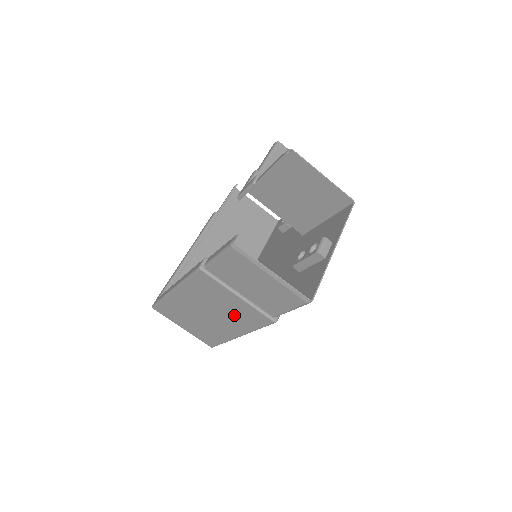
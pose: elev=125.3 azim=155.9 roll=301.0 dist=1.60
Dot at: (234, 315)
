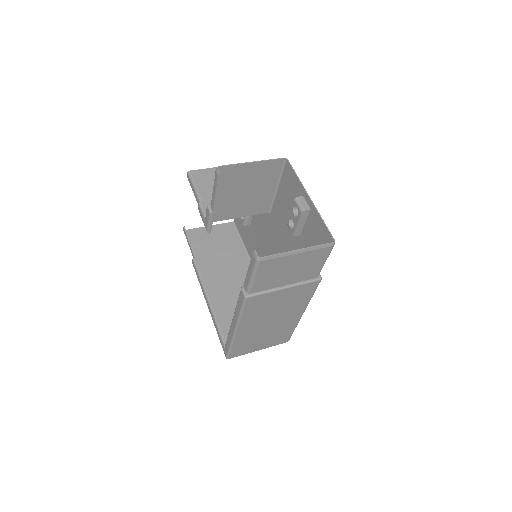
Dot at: (290, 304)
